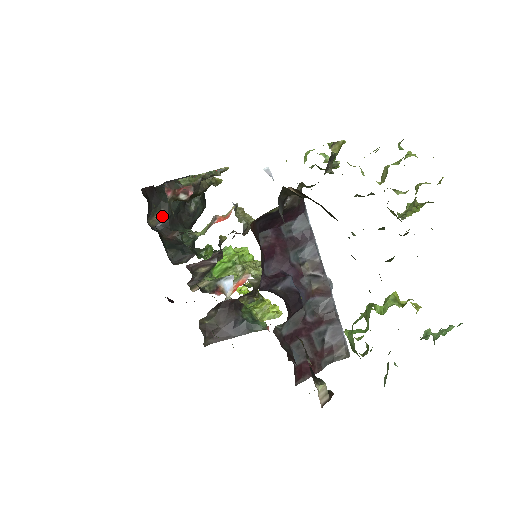
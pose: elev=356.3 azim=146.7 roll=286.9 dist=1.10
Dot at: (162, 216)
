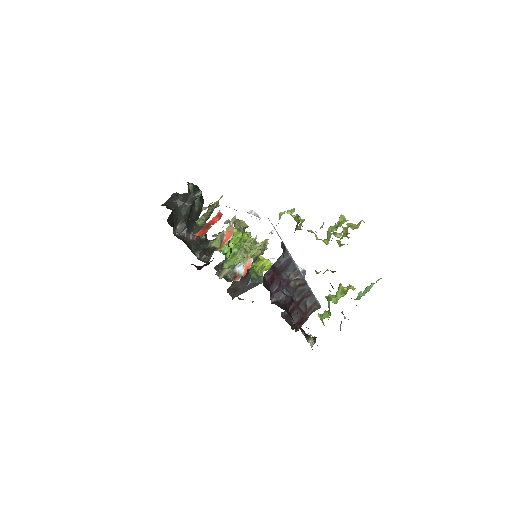
Dot at: (181, 226)
